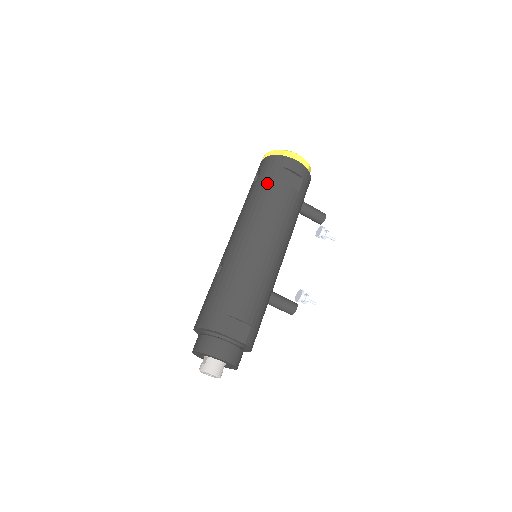
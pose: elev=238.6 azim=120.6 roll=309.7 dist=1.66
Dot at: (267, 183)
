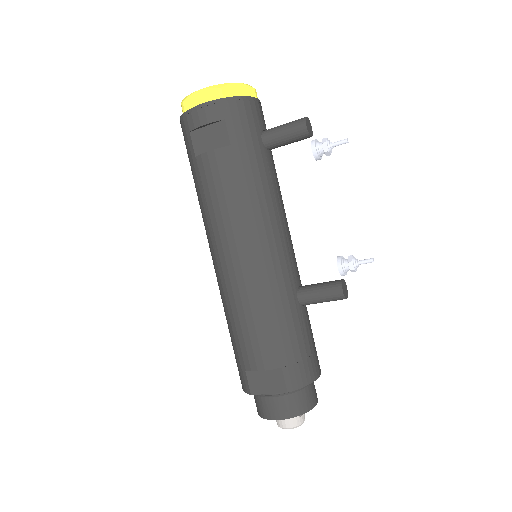
Dot at: (192, 169)
